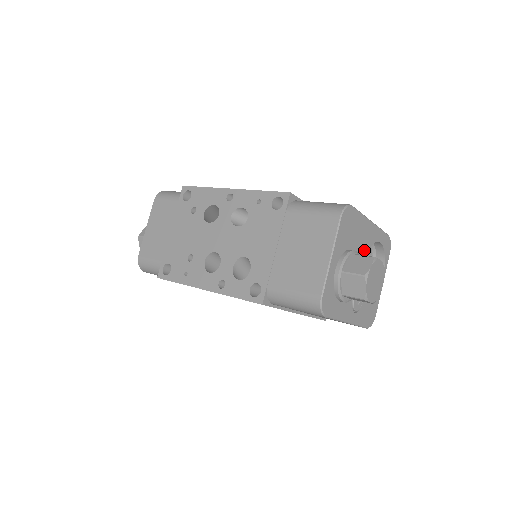
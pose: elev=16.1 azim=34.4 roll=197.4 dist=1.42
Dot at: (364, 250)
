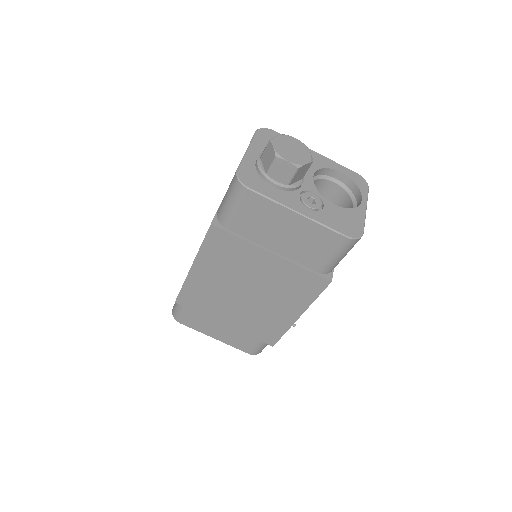
Dot at: occluded
